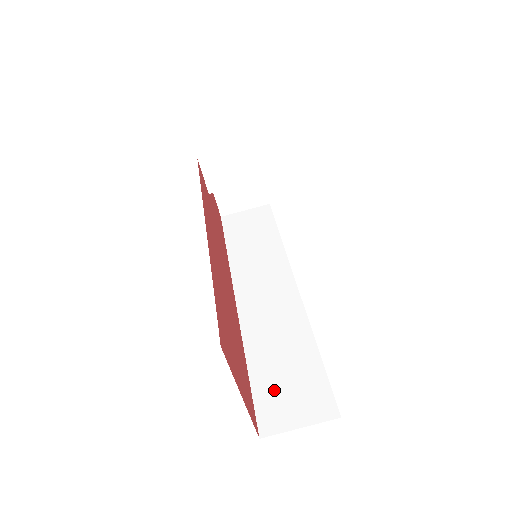
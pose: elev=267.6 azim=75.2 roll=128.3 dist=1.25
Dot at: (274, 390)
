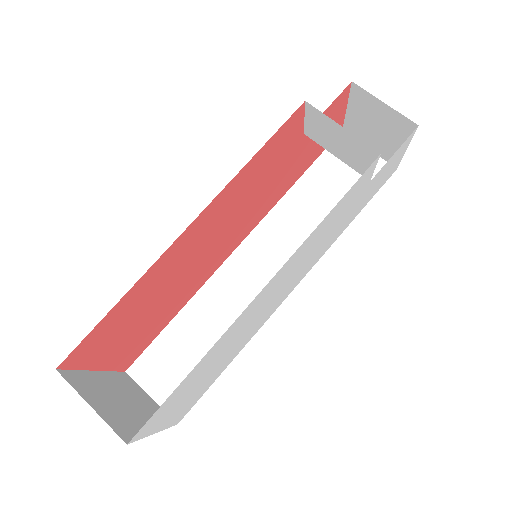
Dot at: (170, 353)
